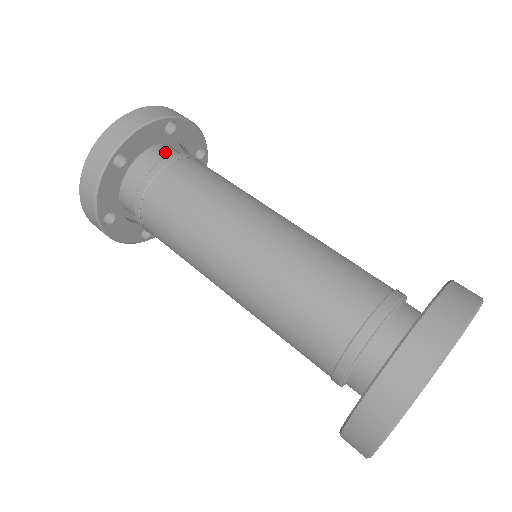
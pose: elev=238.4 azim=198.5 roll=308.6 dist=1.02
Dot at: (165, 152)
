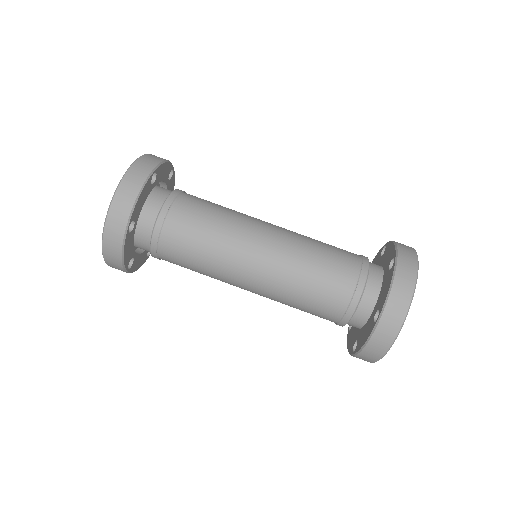
Dot at: (155, 198)
